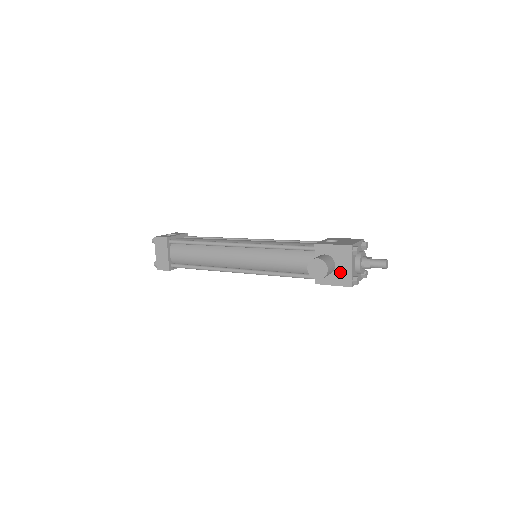
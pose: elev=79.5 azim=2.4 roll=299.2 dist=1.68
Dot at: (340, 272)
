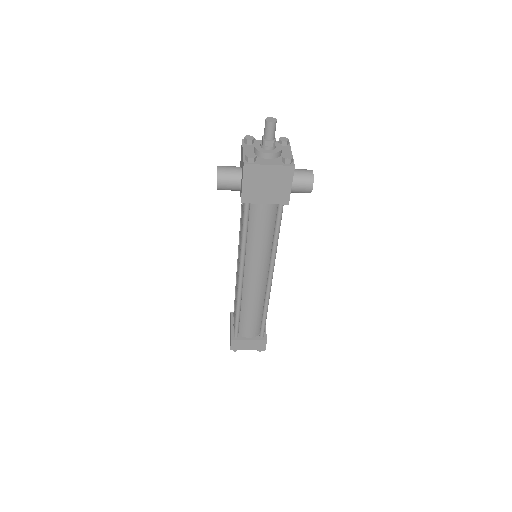
Dot at: (242, 167)
